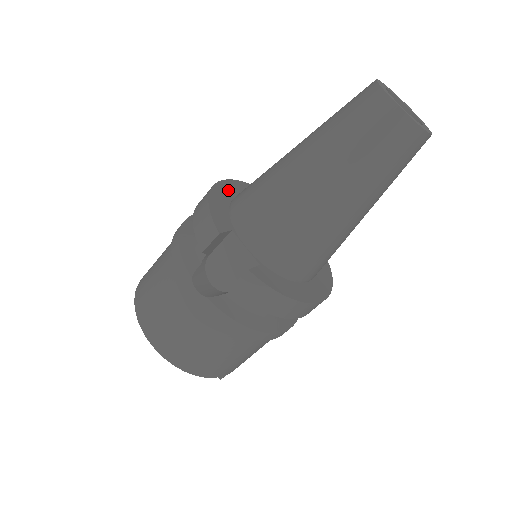
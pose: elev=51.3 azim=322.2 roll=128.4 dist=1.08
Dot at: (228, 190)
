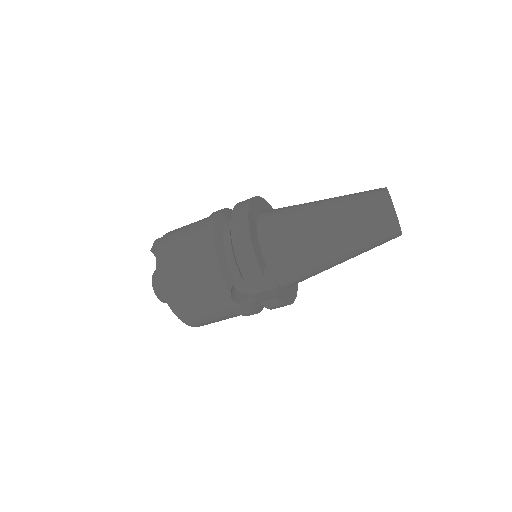
Dot at: (253, 219)
